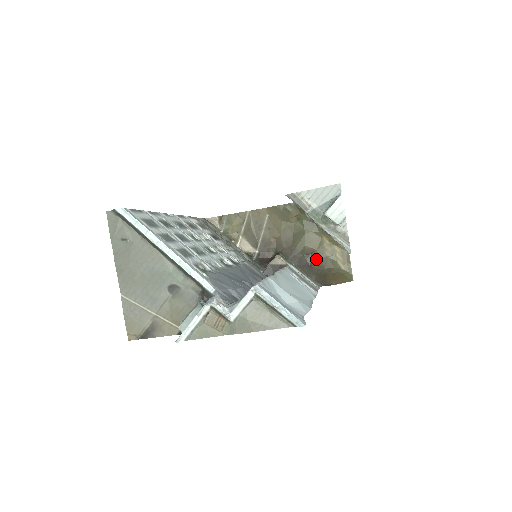
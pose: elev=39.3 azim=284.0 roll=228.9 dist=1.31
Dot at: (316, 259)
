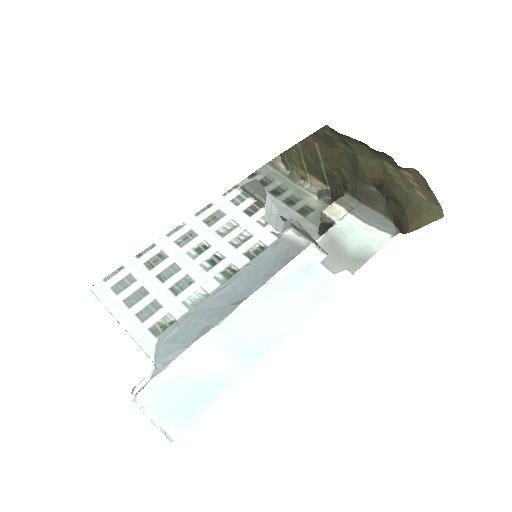
Dot at: (388, 190)
